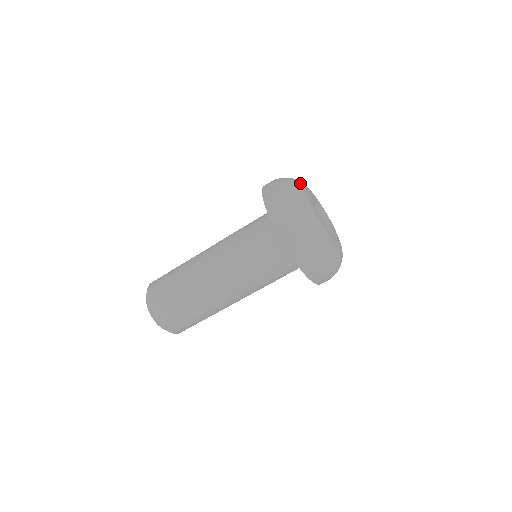
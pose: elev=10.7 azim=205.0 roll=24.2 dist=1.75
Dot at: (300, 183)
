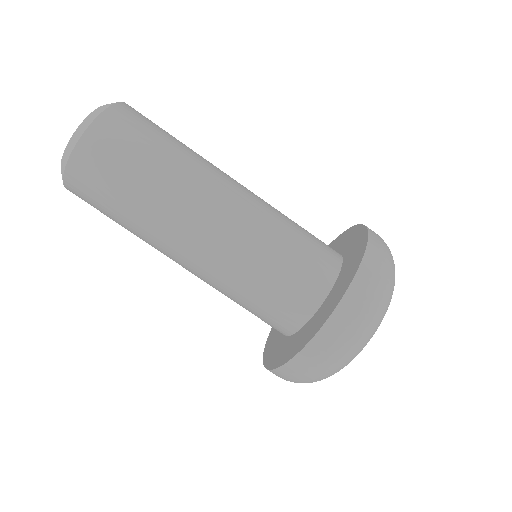
Dot at: occluded
